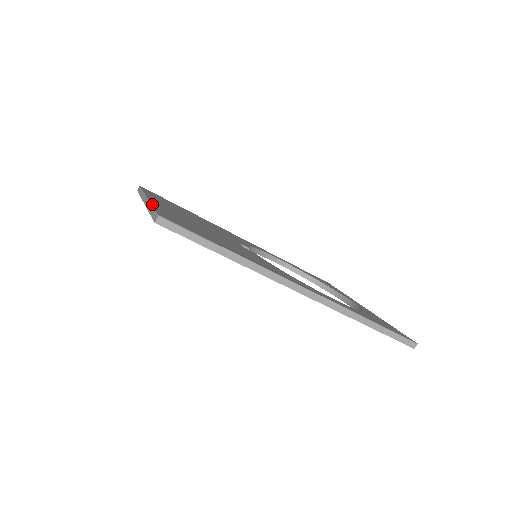
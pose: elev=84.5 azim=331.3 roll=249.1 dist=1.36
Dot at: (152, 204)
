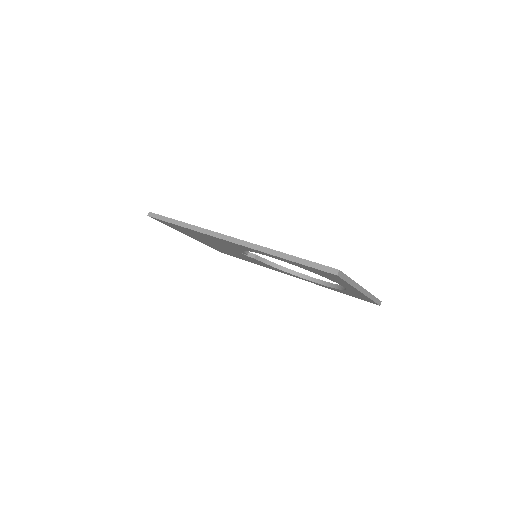
Dot at: occluded
